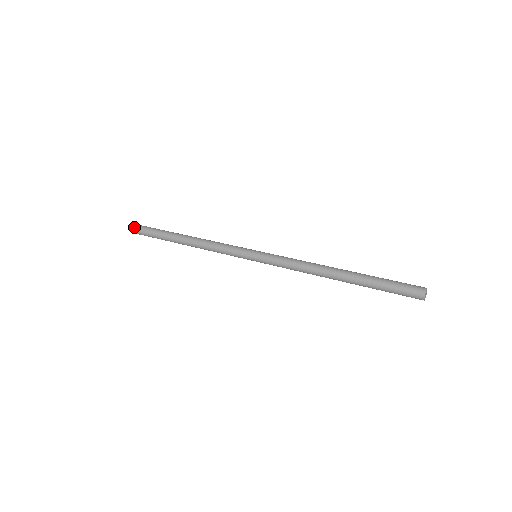
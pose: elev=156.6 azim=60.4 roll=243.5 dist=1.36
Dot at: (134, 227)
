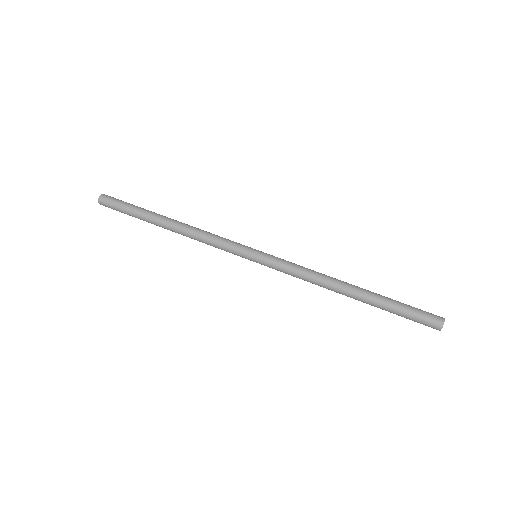
Dot at: (103, 197)
